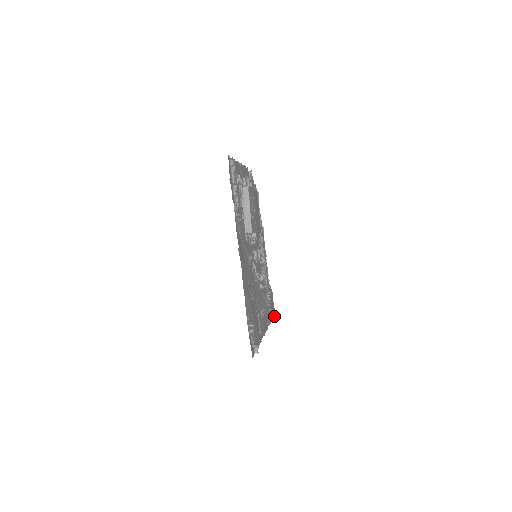
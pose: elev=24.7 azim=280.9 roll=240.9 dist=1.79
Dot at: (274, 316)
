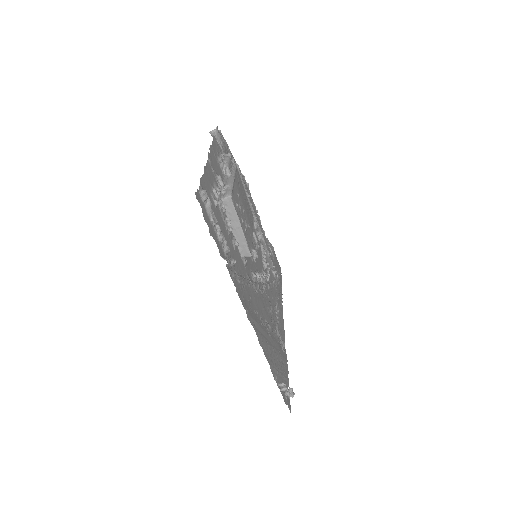
Dot at: (281, 273)
